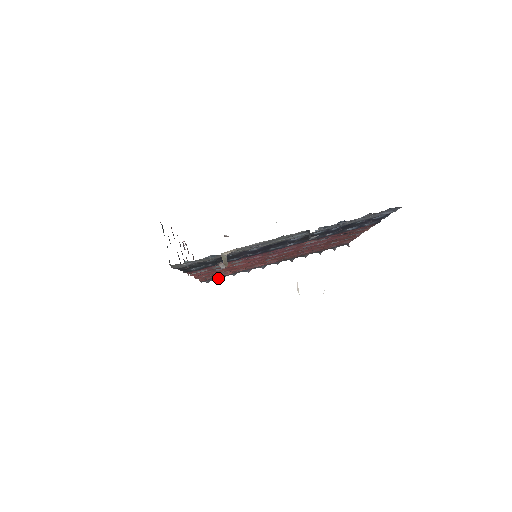
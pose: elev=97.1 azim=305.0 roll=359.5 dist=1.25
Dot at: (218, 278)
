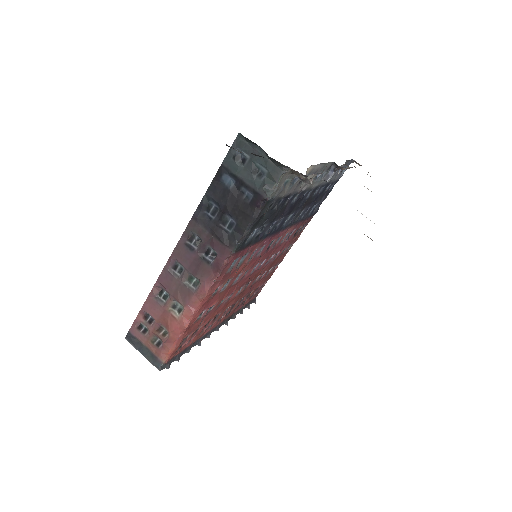
Dot at: (177, 358)
